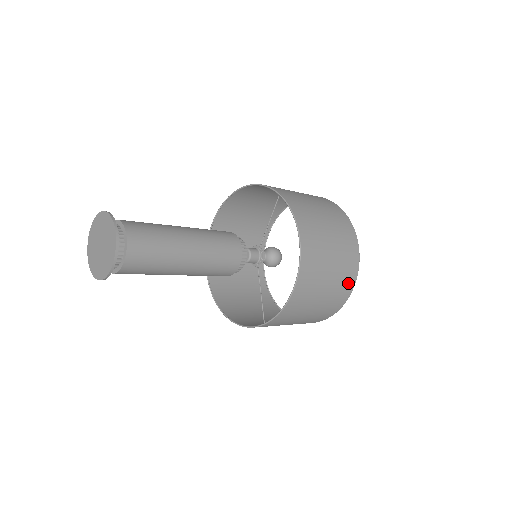
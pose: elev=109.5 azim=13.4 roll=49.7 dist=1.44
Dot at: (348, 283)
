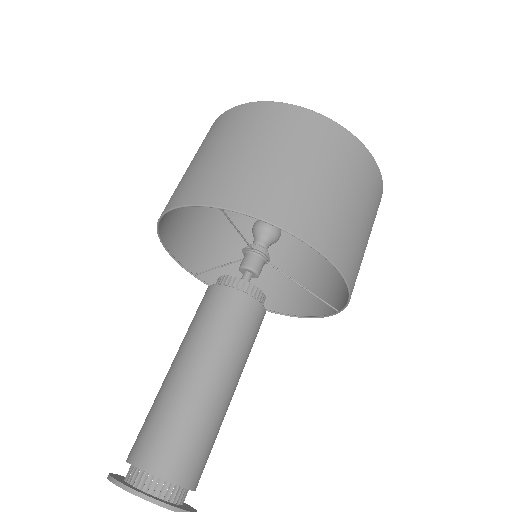
Dot at: (374, 180)
